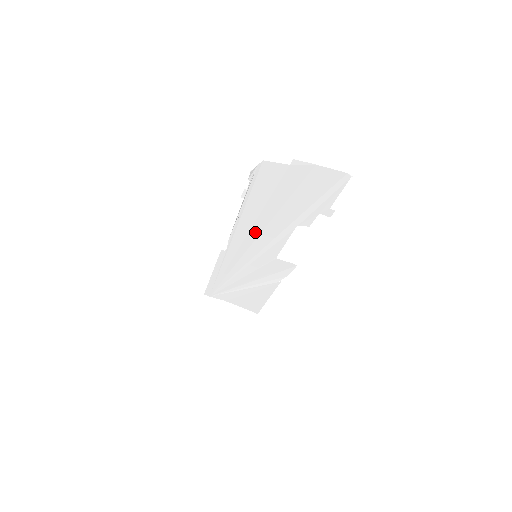
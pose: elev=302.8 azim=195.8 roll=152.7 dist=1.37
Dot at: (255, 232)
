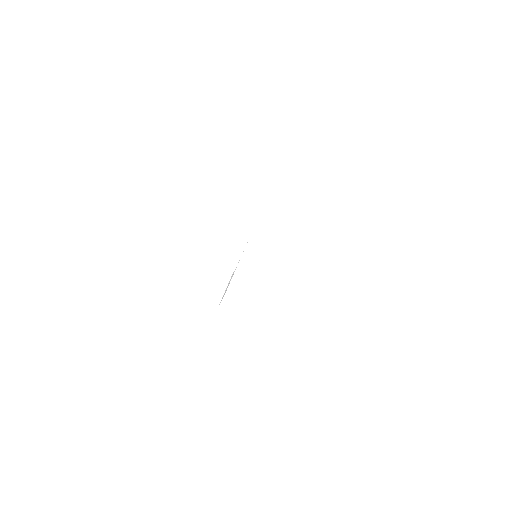
Dot at: occluded
